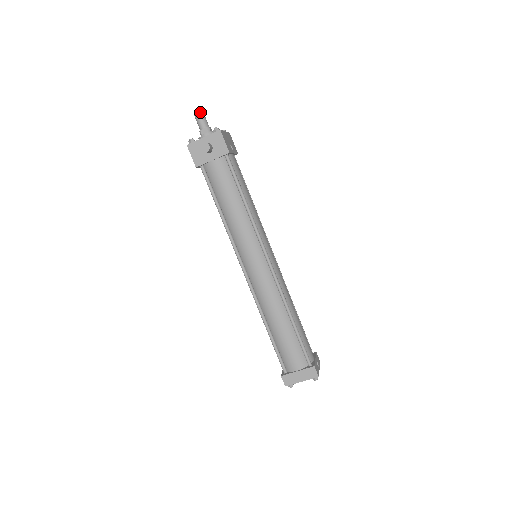
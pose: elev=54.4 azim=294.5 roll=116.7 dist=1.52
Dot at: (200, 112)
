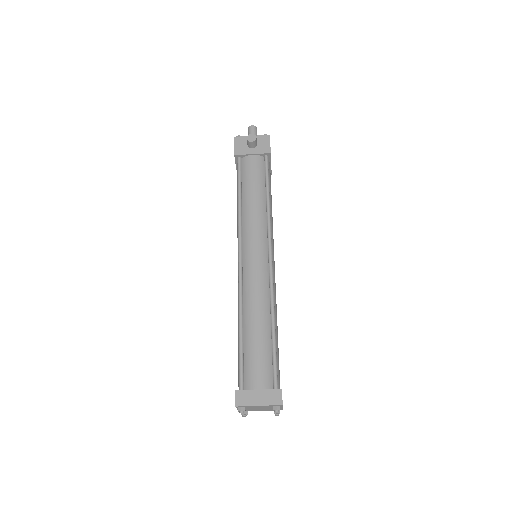
Dot at: (255, 126)
